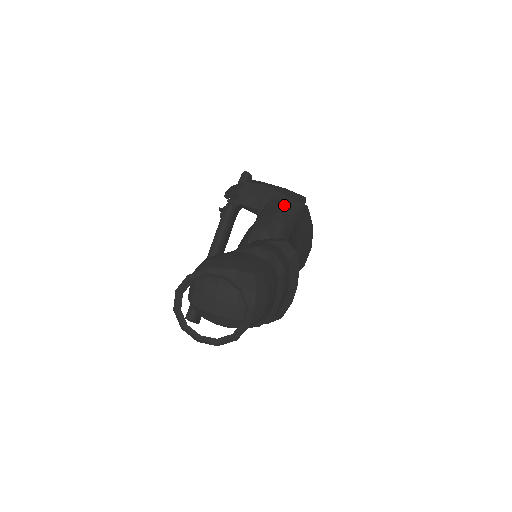
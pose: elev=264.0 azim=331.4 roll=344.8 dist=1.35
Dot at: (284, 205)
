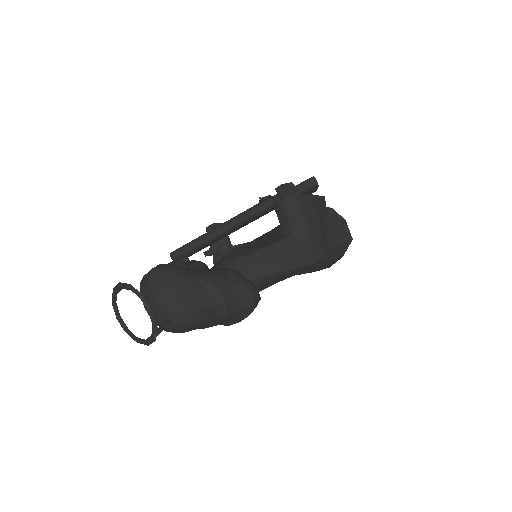
Dot at: (293, 254)
